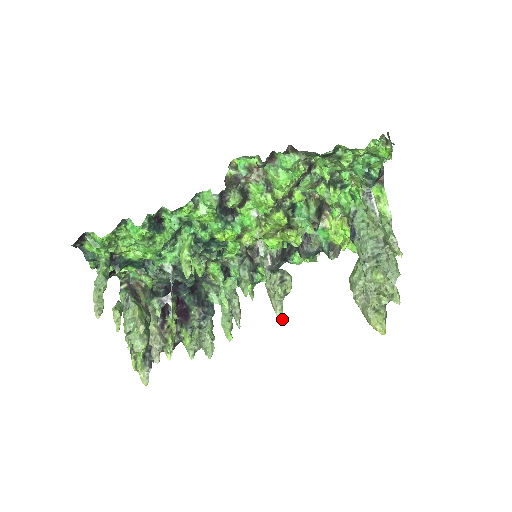
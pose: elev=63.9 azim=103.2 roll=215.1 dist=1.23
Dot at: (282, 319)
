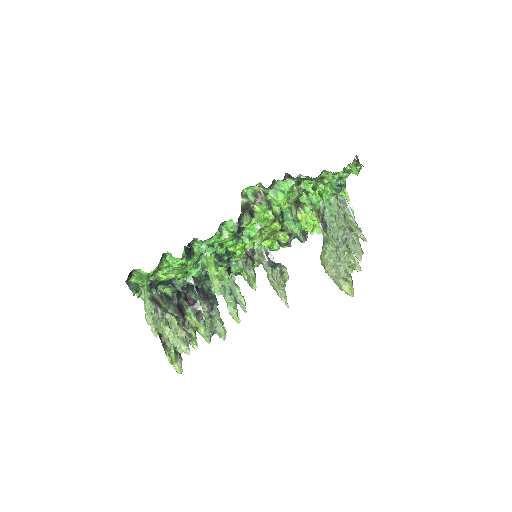
Dot at: (287, 303)
